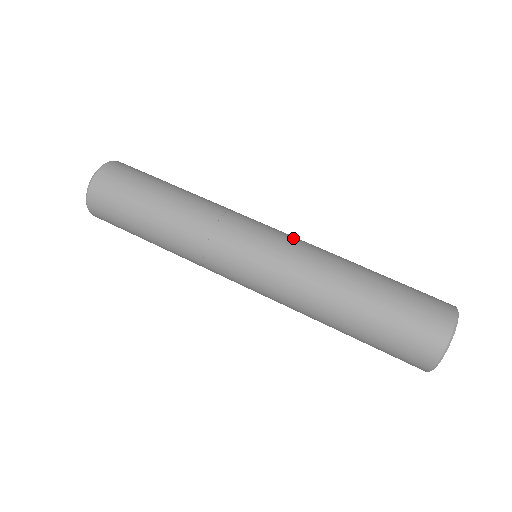
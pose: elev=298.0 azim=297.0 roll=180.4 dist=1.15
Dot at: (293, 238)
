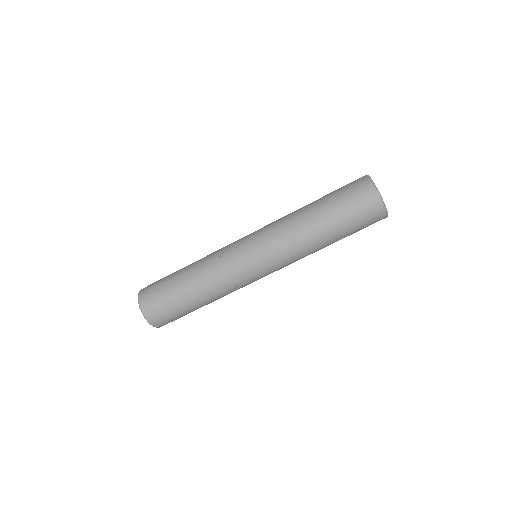
Dot at: (263, 229)
